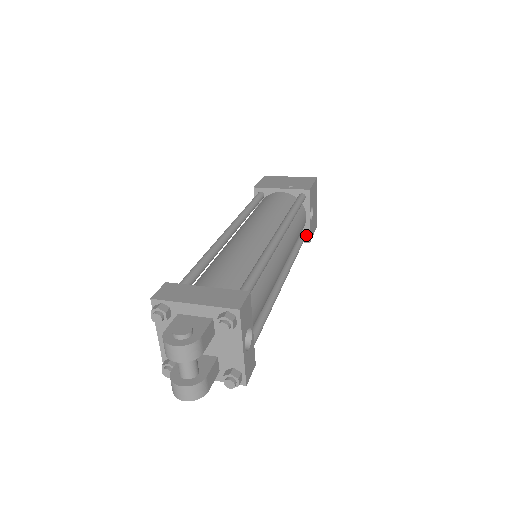
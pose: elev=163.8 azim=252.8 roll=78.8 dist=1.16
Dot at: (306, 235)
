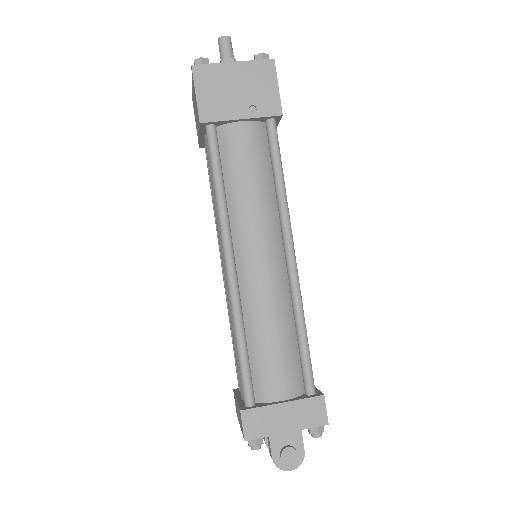
Dot at: occluded
